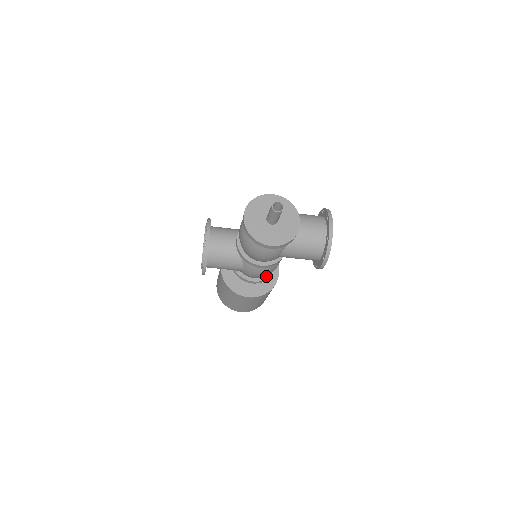
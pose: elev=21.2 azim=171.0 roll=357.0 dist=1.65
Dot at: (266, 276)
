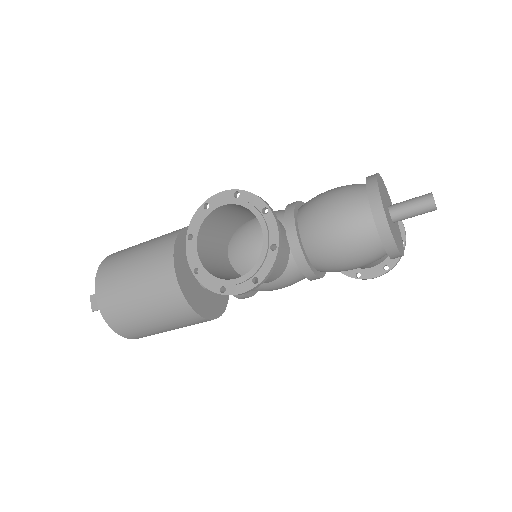
Dot at: occluded
